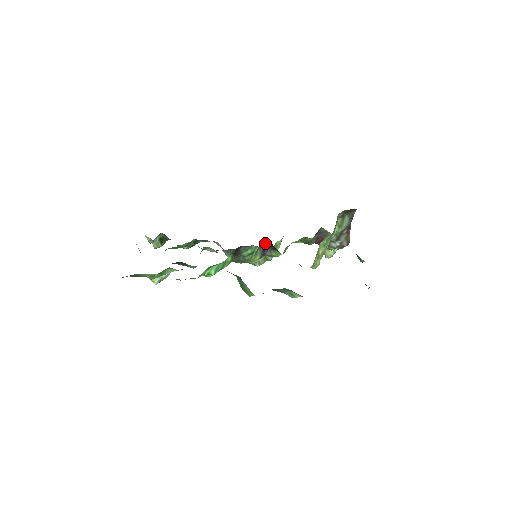
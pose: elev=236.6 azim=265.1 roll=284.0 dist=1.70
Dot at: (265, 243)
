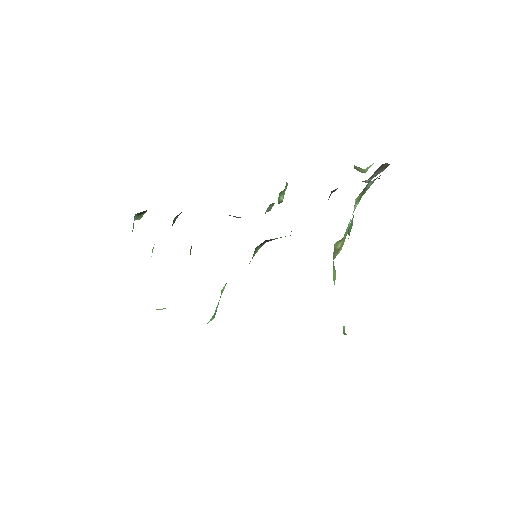
Dot at: occluded
